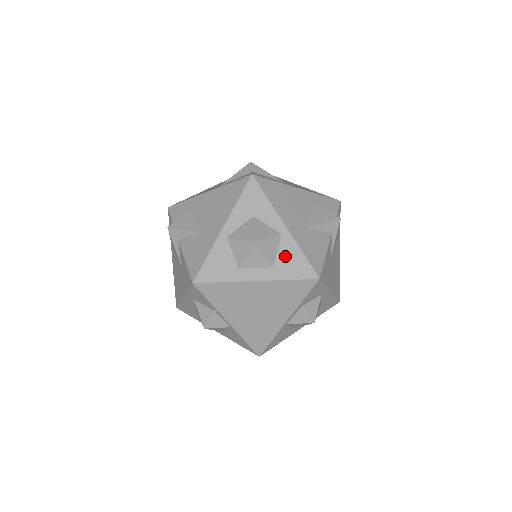
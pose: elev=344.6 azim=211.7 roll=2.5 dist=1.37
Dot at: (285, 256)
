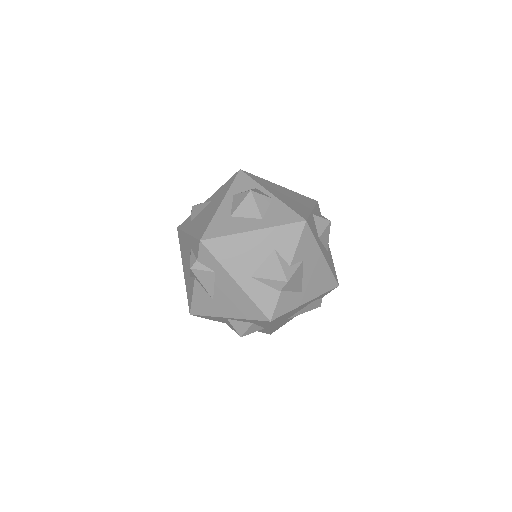
Dot at: occluded
